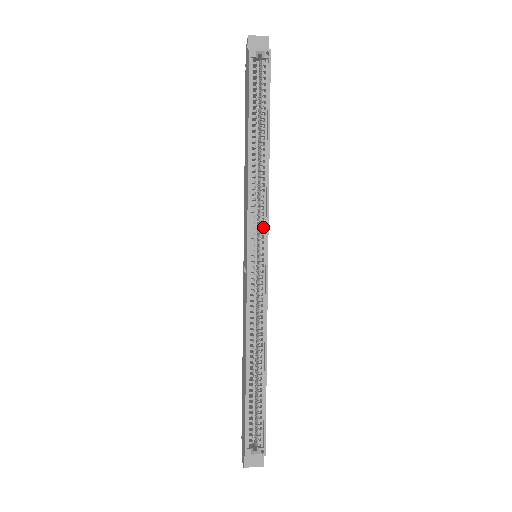
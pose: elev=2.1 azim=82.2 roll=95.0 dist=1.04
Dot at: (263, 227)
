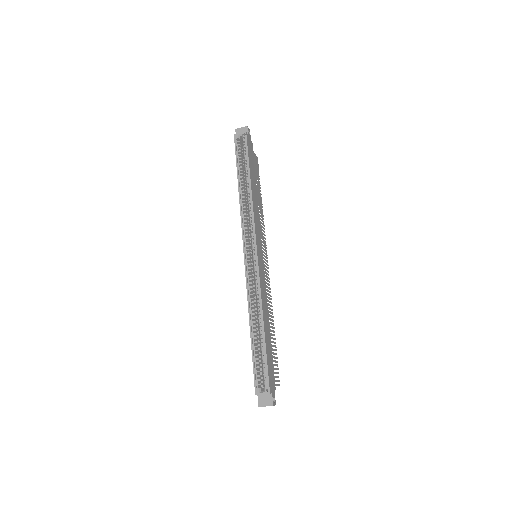
Dot at: (253, 233)
